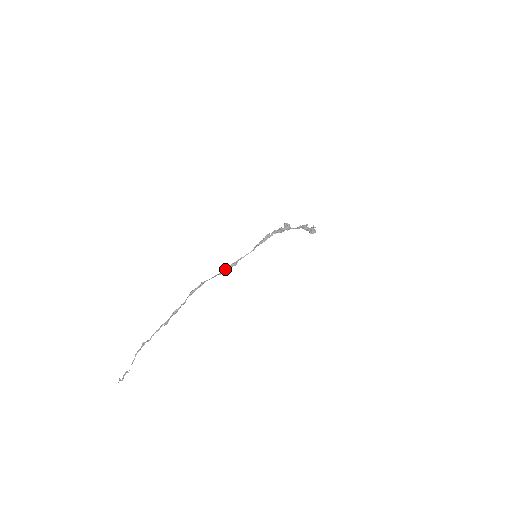
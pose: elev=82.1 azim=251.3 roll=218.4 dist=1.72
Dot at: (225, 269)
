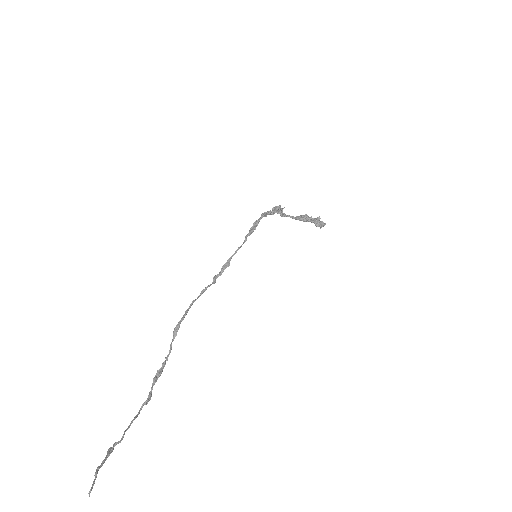
Dot at: (215, 277)
